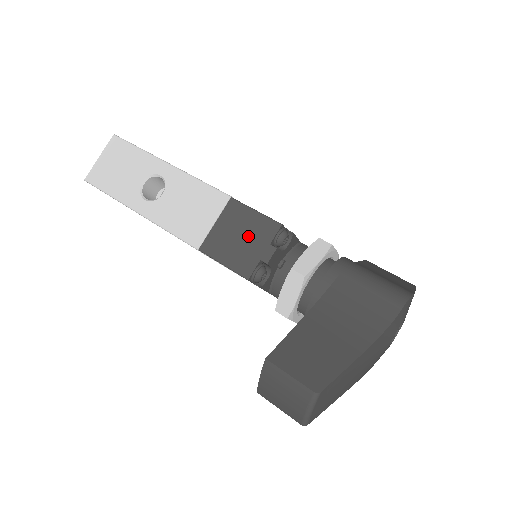
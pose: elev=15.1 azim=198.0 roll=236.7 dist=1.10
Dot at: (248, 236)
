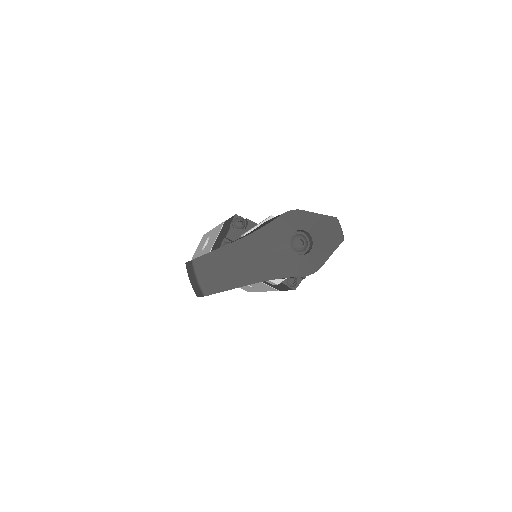
Dot at: (224, 231)
